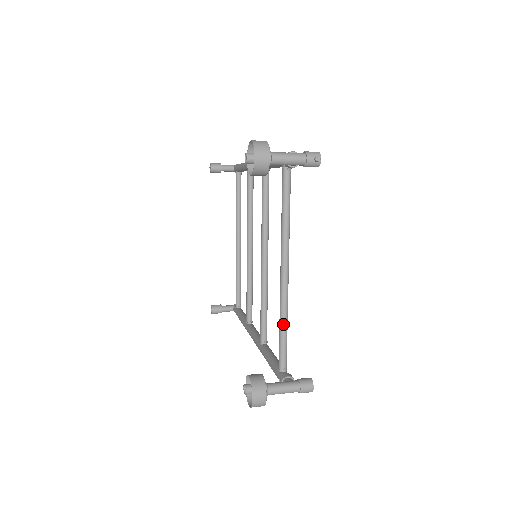
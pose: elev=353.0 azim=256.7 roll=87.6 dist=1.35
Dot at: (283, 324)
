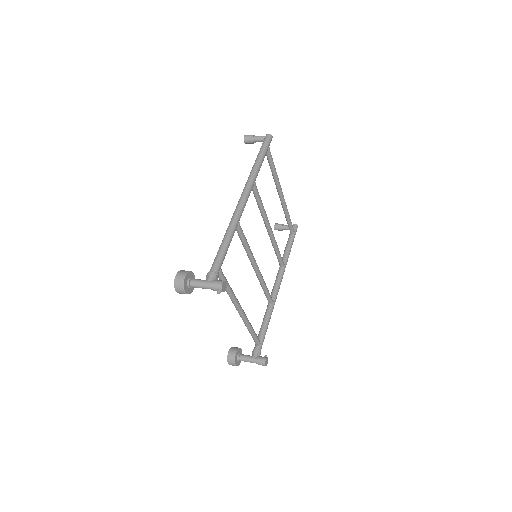
Dot at: (248, 330)
